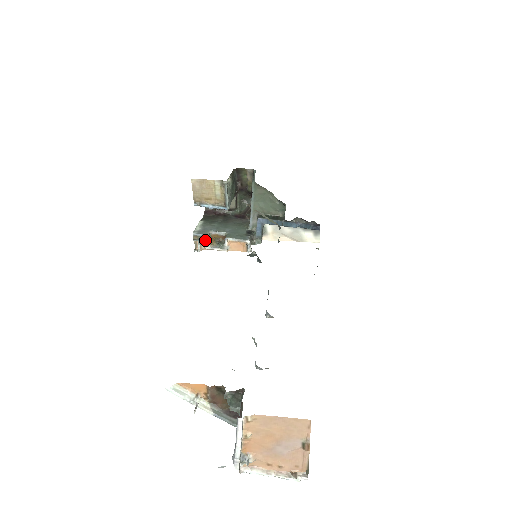
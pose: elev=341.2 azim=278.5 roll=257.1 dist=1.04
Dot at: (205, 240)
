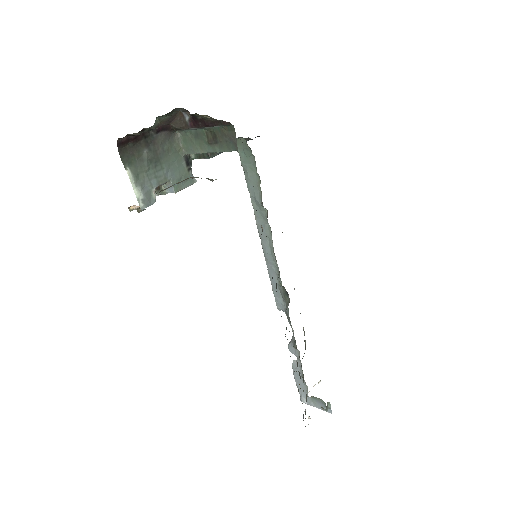
Dot at: (150, 204)
